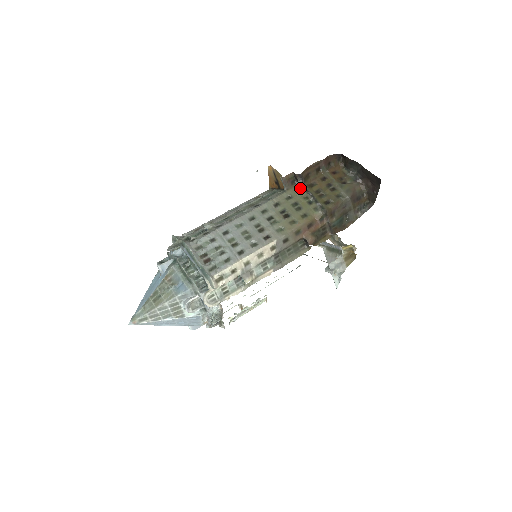
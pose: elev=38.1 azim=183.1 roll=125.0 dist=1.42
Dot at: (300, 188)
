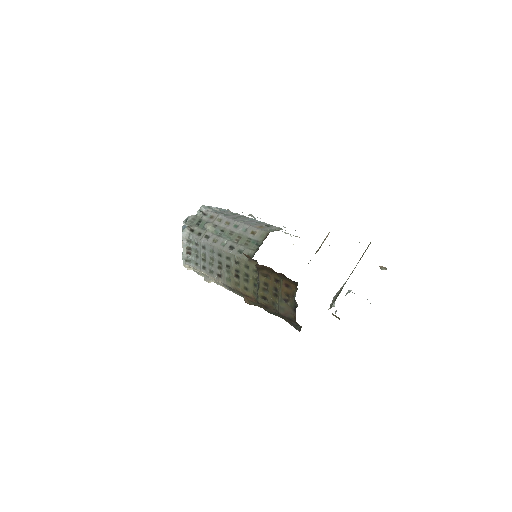
Dot at: (257, 269)
